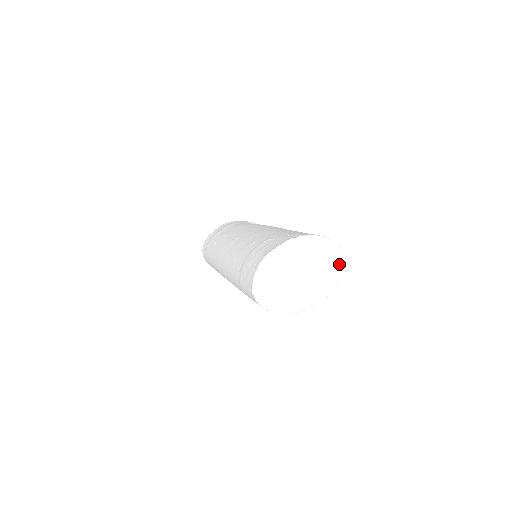
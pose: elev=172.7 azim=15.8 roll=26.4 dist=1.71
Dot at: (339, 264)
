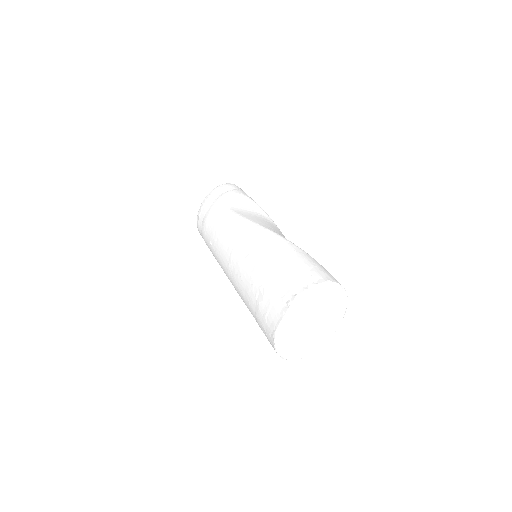
Dot at: (341, 295)
